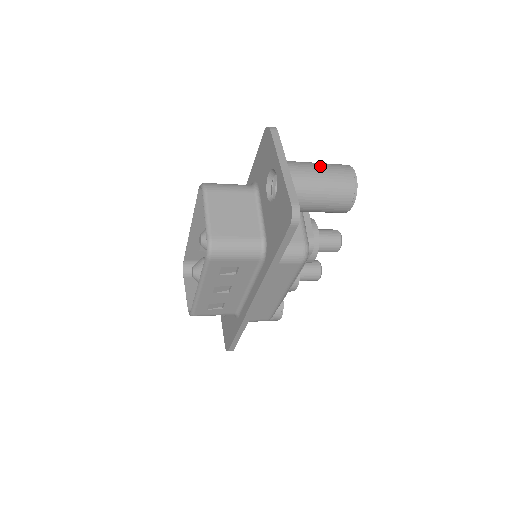
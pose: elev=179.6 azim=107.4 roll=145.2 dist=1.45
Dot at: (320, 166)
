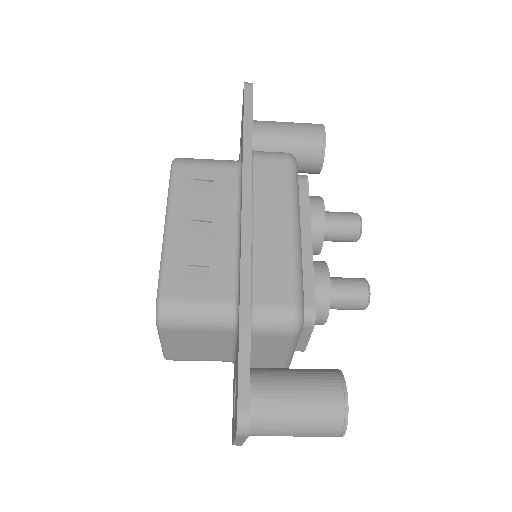
Dot at: occluded
